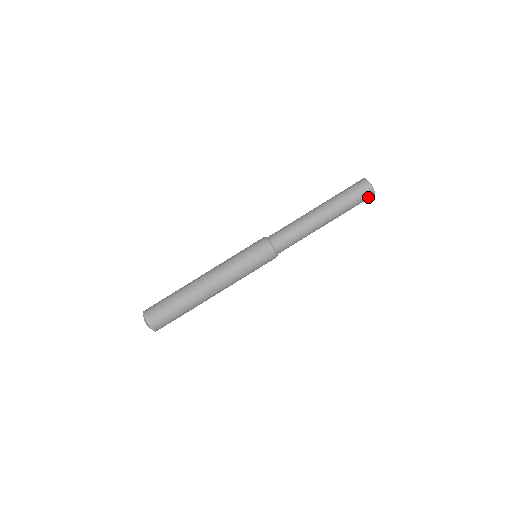
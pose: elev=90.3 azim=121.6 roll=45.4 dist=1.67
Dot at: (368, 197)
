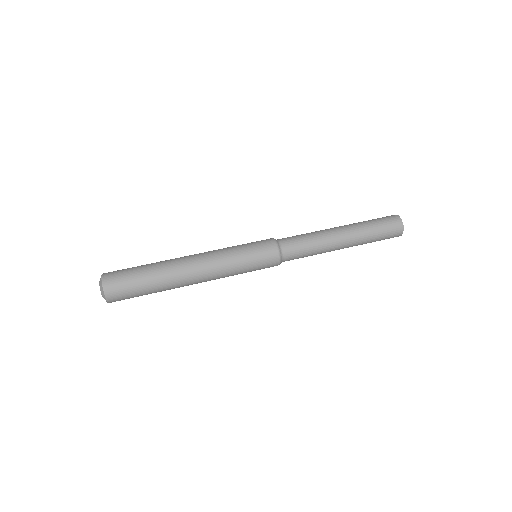
Dot at: (395, 225)
